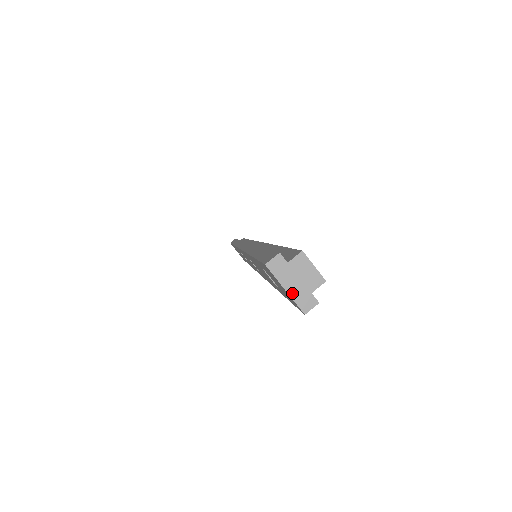
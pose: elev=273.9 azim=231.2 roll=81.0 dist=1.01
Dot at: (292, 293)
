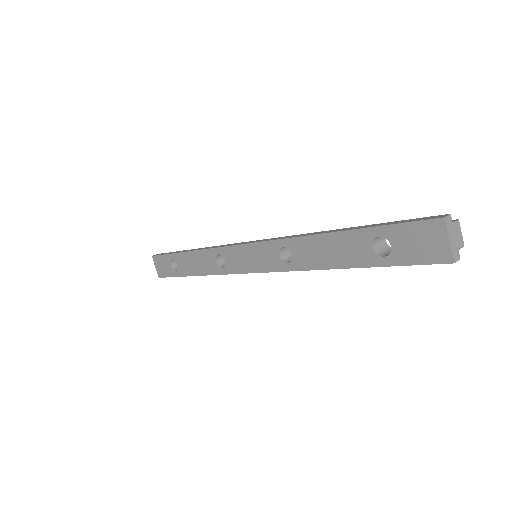
Dot at: (452, 245)
